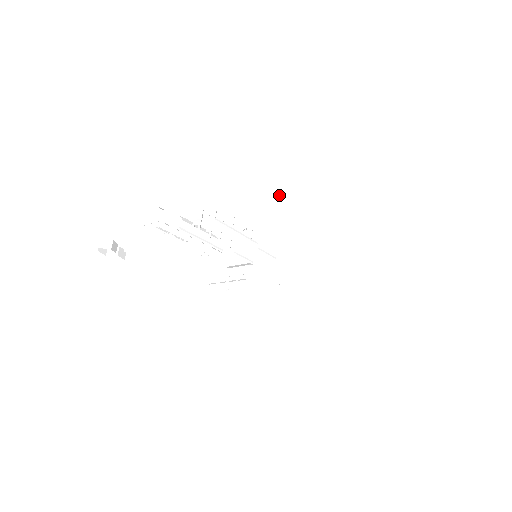
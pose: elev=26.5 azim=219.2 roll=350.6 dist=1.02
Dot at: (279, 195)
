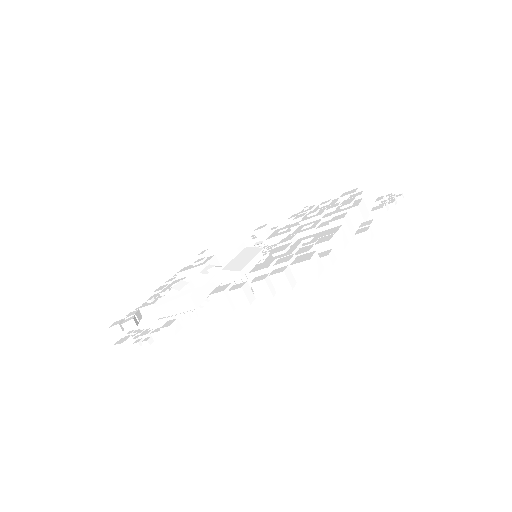
Dot at: (315, 272)
